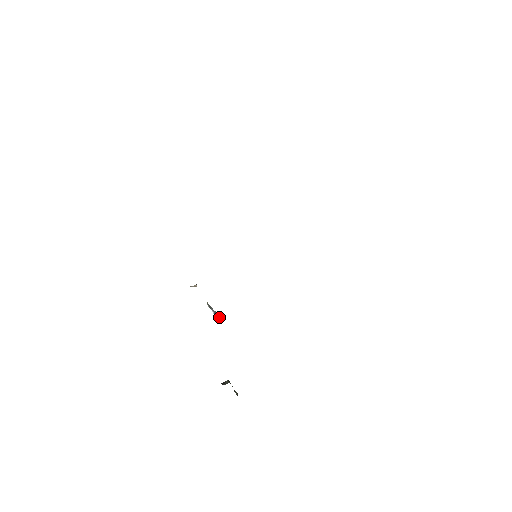
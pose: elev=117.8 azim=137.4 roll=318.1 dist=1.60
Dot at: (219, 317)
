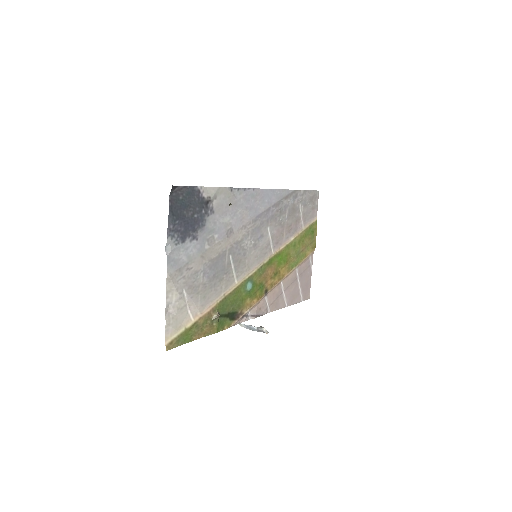
Dot at: (259, 327)
